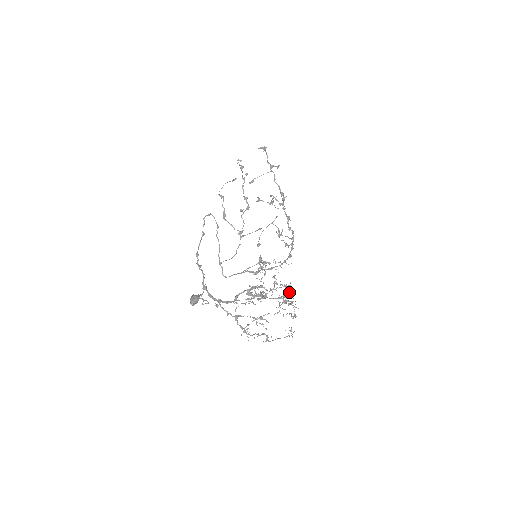
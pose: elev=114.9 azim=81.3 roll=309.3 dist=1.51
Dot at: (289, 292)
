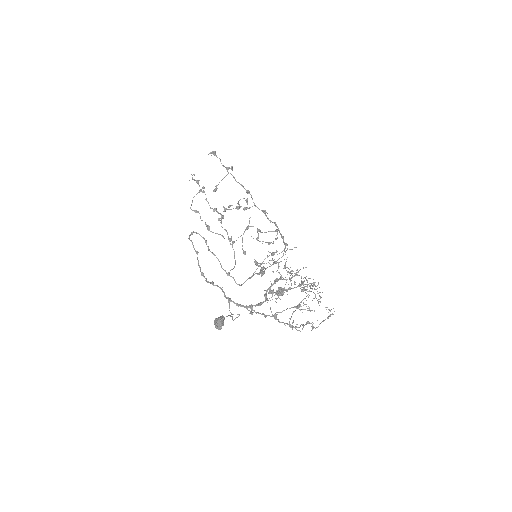
Dot at: occluded
